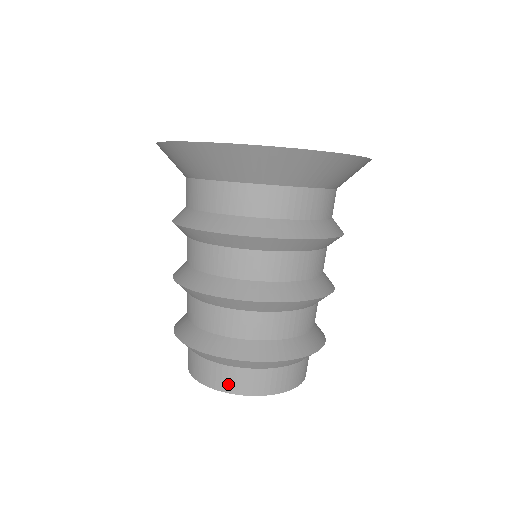
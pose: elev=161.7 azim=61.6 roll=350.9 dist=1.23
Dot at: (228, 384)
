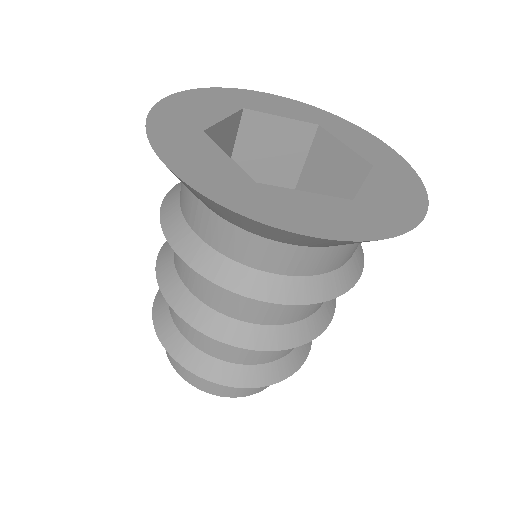
Dot at: (180, 369)
